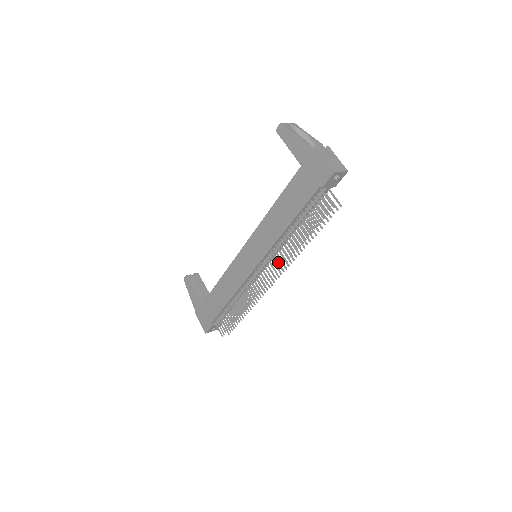
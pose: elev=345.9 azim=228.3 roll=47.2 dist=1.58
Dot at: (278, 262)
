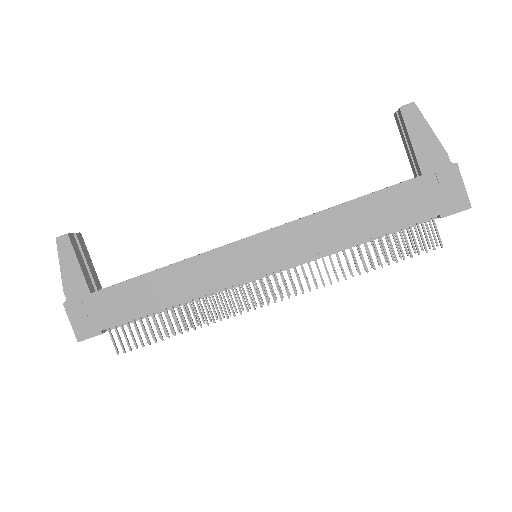
Dot at: occluded
